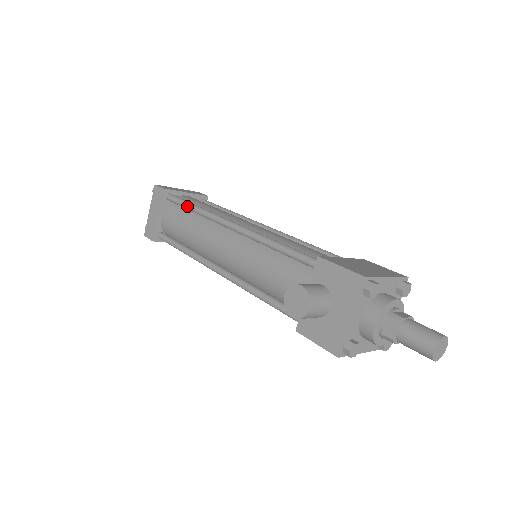
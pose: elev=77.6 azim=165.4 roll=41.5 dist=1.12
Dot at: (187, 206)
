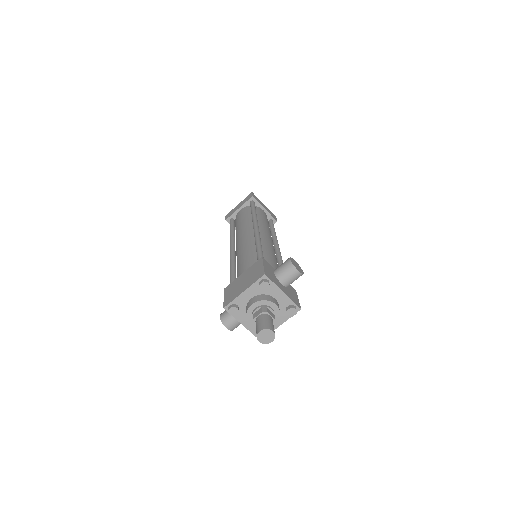
Dot at: occluded
